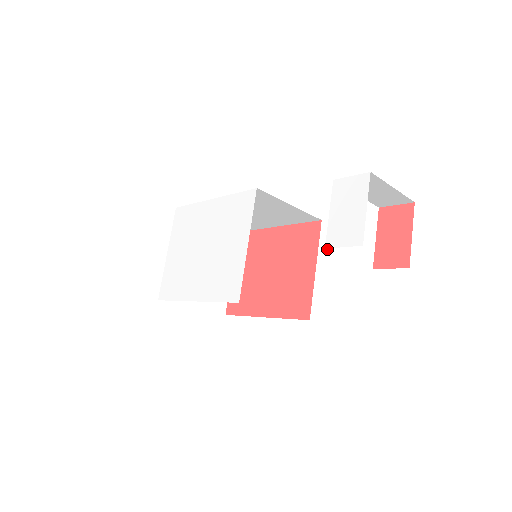
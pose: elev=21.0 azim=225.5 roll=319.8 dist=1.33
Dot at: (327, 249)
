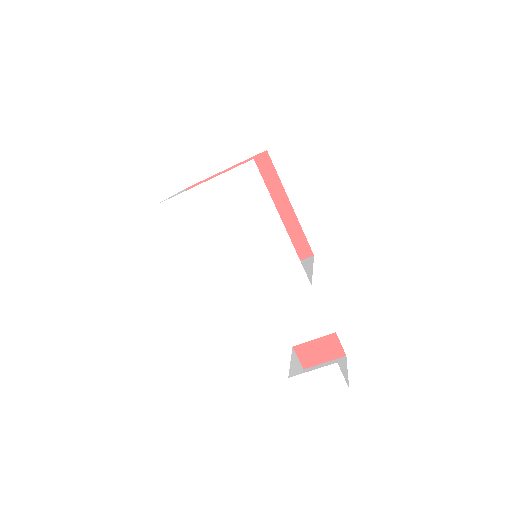
Dot at: (289, 376)
